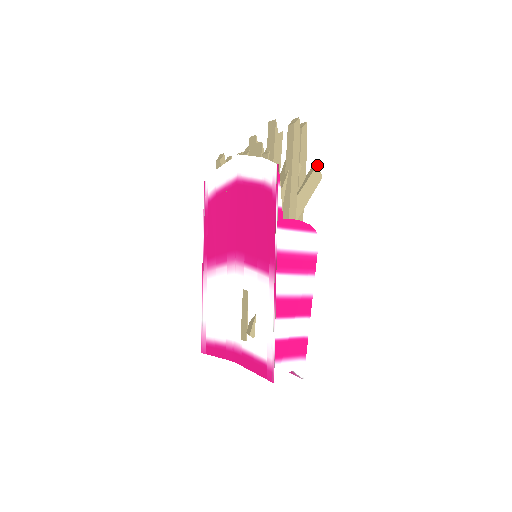
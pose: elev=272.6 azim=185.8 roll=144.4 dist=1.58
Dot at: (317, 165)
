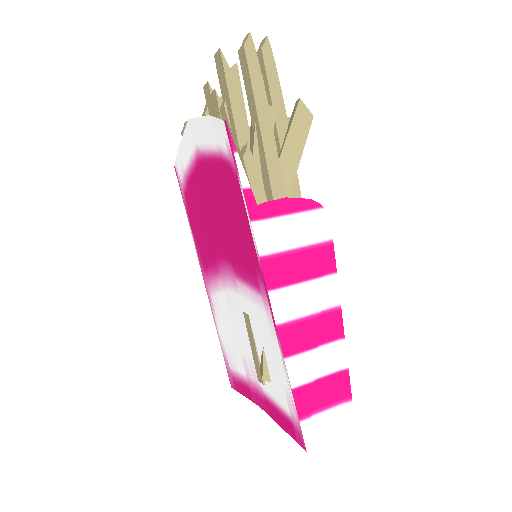
Dot at: (299, 100)
